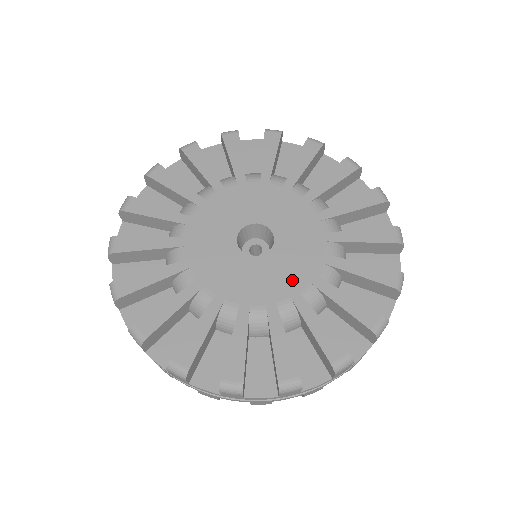
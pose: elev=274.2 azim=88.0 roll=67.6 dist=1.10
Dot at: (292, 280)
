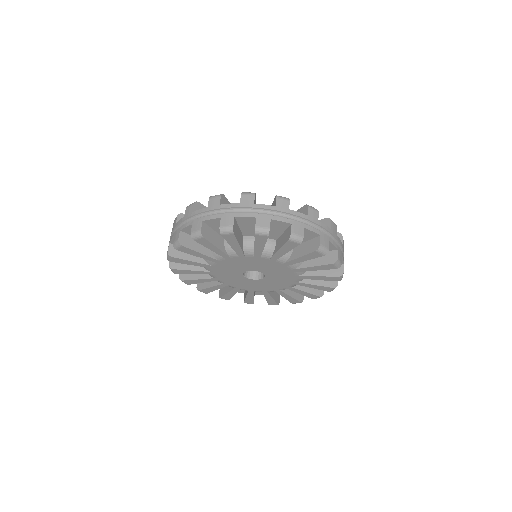
Dot at: (266, 288)
